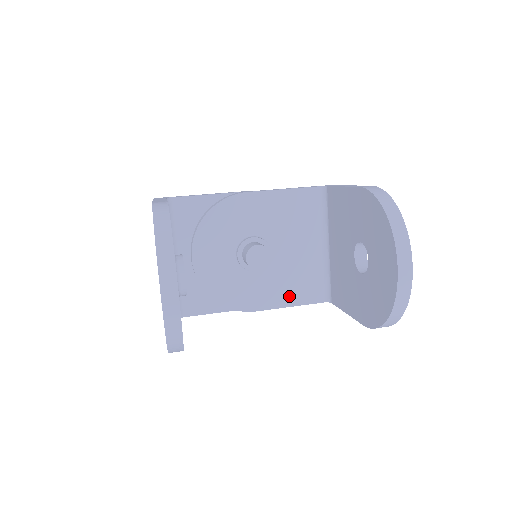
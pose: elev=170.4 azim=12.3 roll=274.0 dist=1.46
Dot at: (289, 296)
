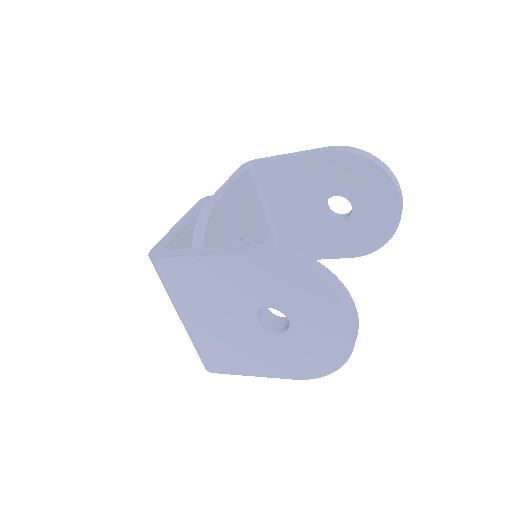
Dot at: occluded
